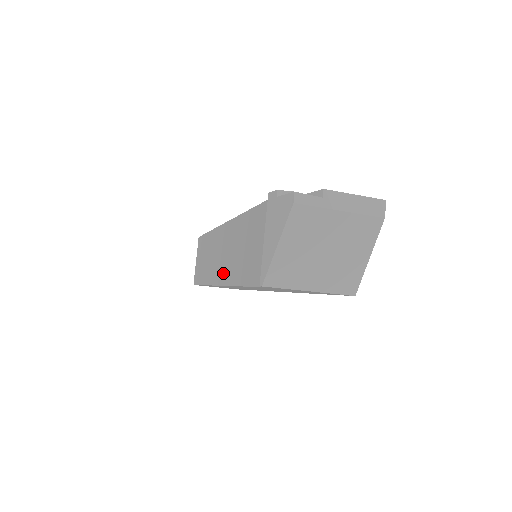
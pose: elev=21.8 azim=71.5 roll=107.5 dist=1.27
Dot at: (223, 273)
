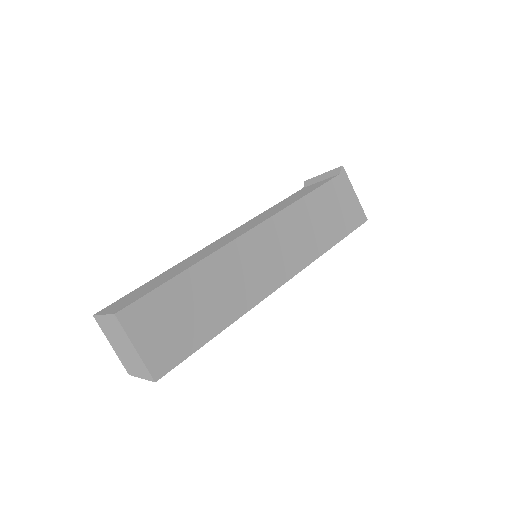
Dot at: (254, 224)
